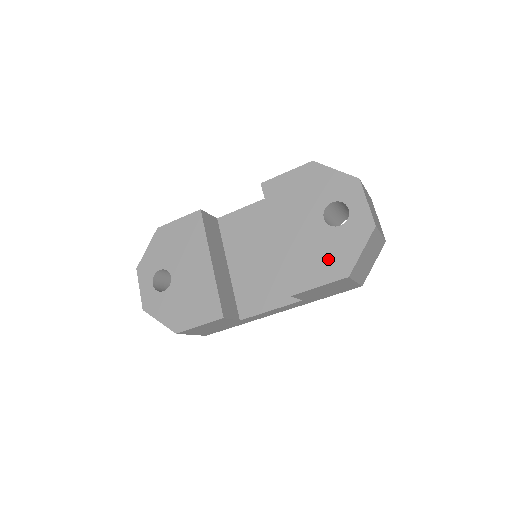
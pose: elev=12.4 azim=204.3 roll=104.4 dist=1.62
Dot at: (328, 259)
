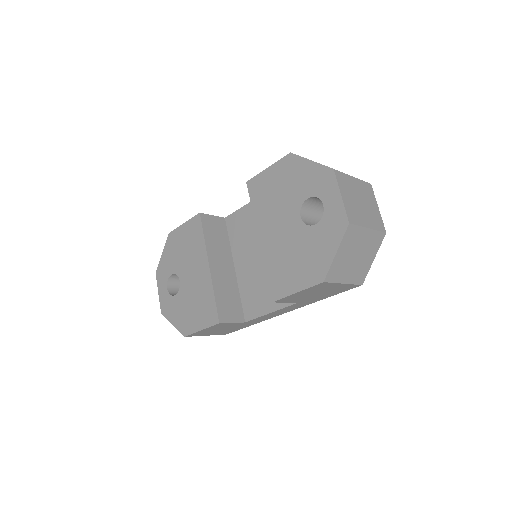
Dot at: (304, 262)
